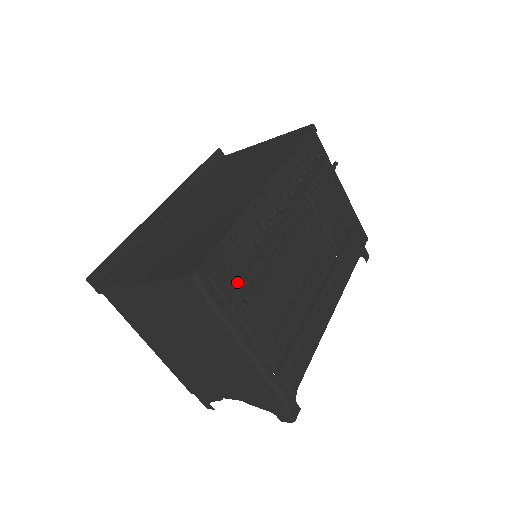
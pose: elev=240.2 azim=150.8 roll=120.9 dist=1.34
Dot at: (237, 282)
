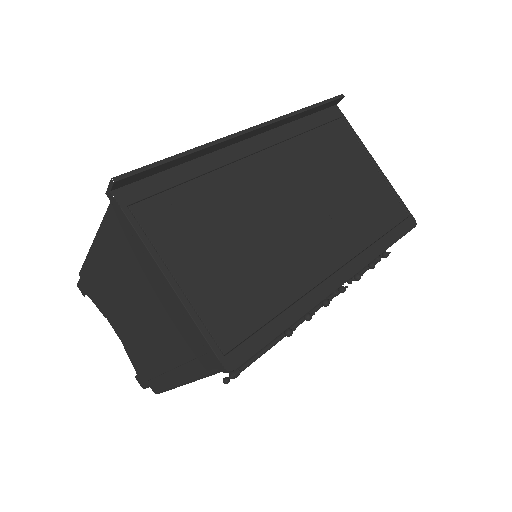
Dot at: occluded
